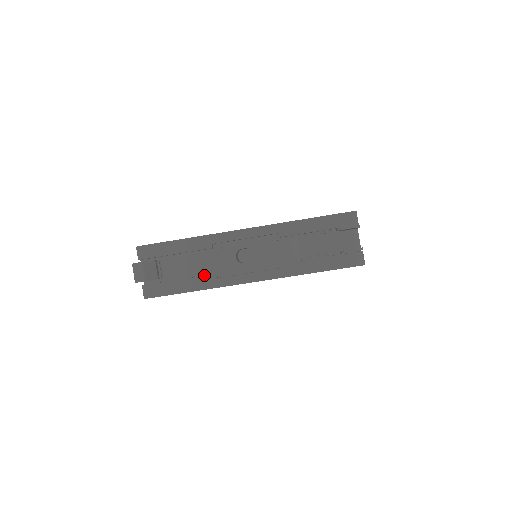
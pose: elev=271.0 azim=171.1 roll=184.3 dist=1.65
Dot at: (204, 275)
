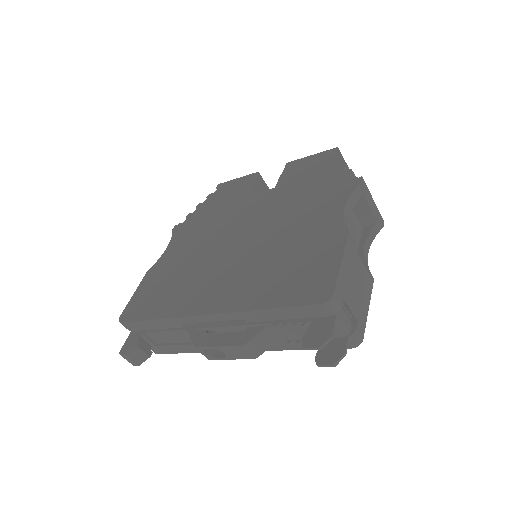
Dot at: occluded
